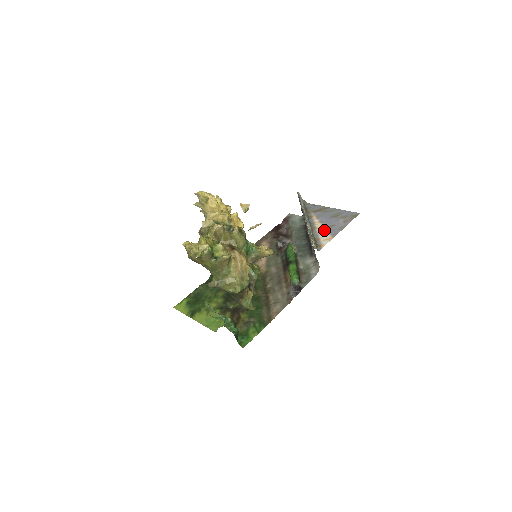
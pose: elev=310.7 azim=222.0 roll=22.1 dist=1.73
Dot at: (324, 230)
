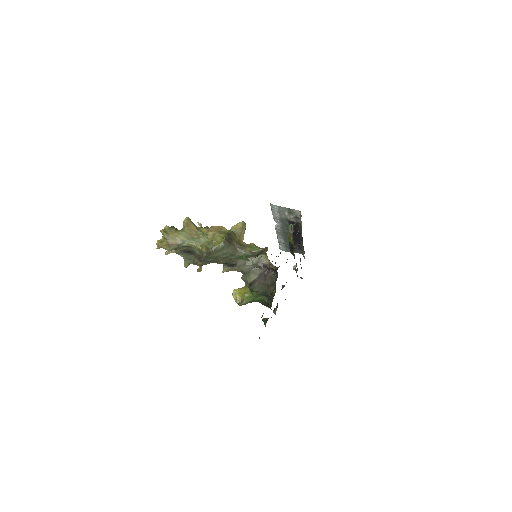
Dot at: occluded
